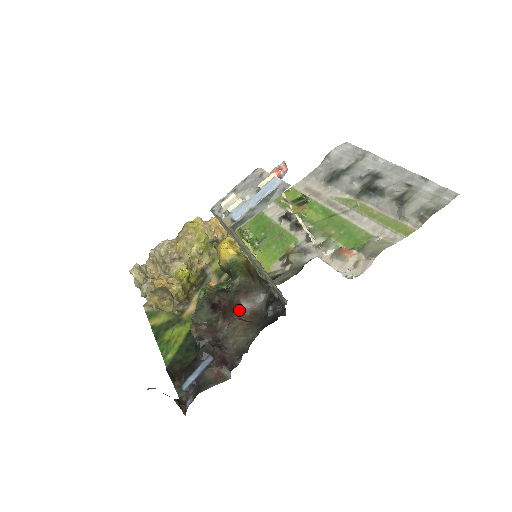
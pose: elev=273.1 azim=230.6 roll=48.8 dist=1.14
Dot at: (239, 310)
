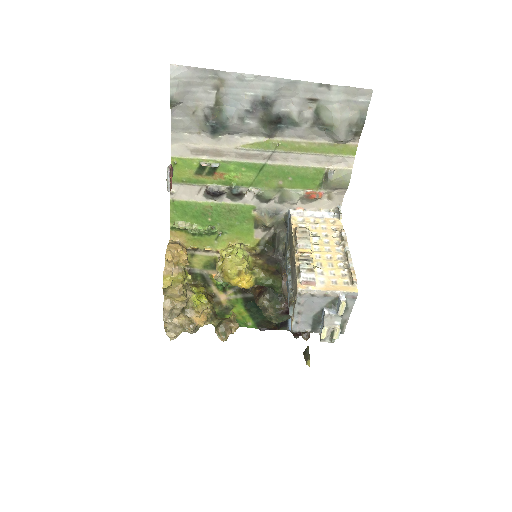
Dot at: occluded
